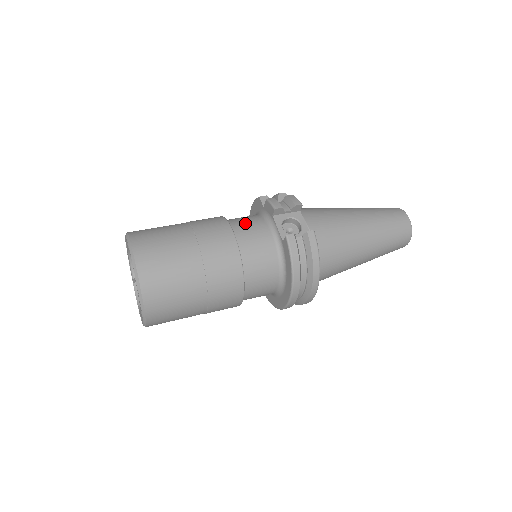
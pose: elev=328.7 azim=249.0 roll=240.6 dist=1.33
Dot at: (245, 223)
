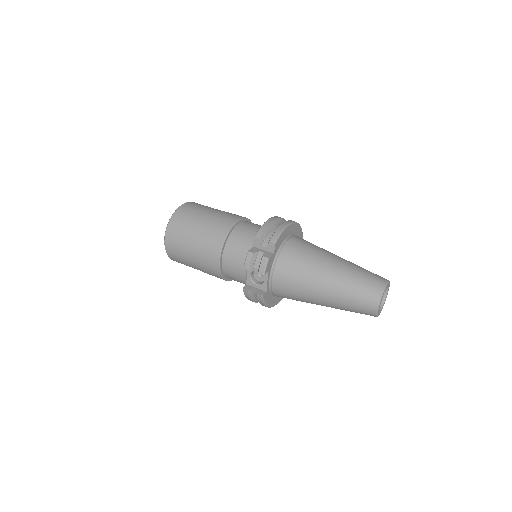
Dot at: (234, 253)
